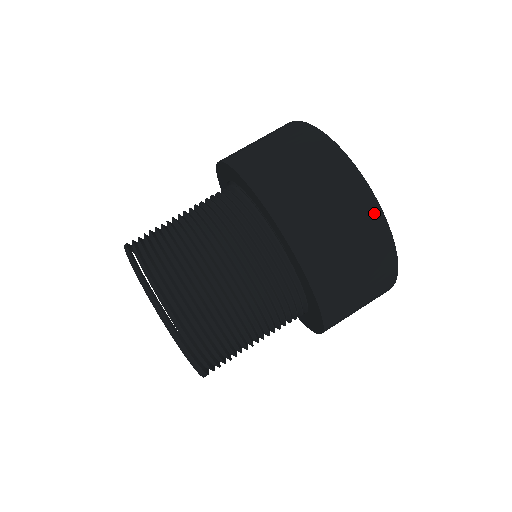
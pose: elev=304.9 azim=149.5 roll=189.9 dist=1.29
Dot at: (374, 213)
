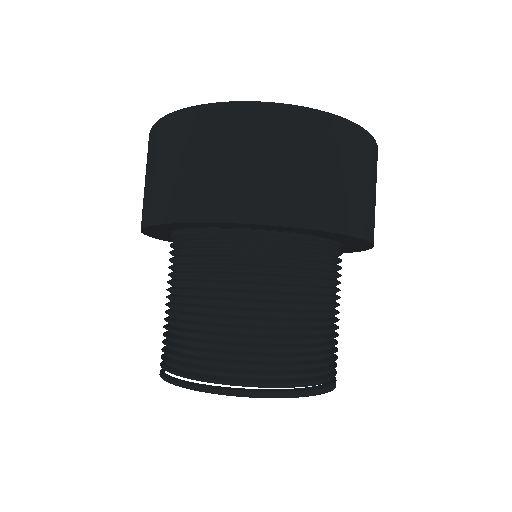
Dot at: (355, 133)
